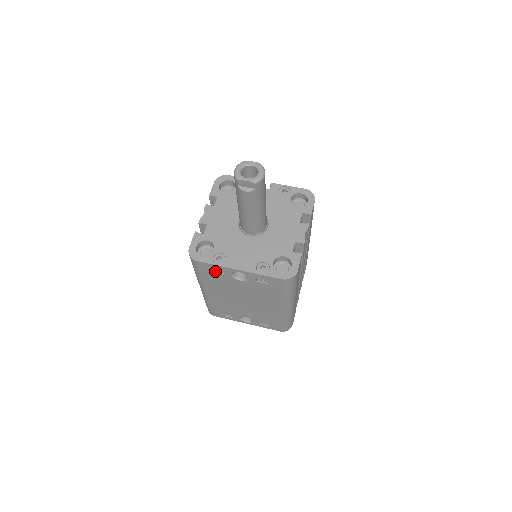
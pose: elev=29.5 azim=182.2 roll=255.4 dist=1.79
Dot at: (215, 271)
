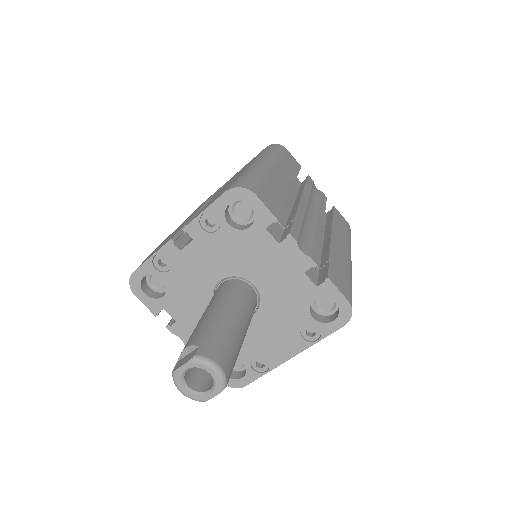
Dot at: occluded
